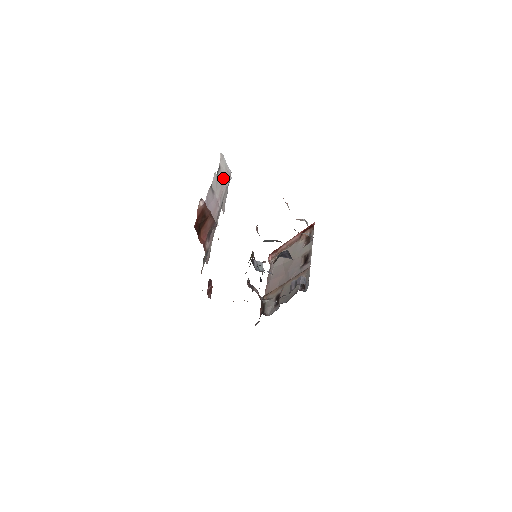
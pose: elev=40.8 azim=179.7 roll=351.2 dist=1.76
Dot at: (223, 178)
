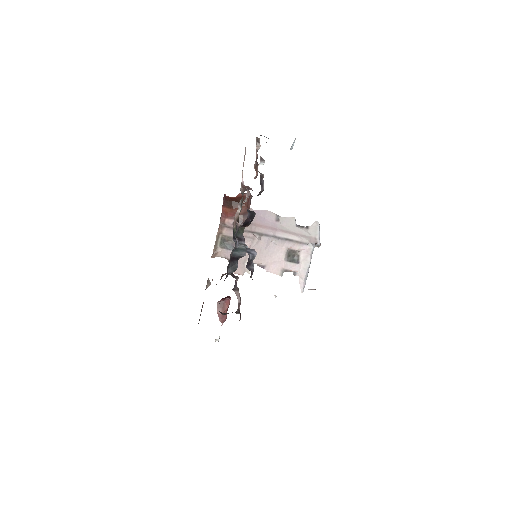
Dot at: (304, 234)
